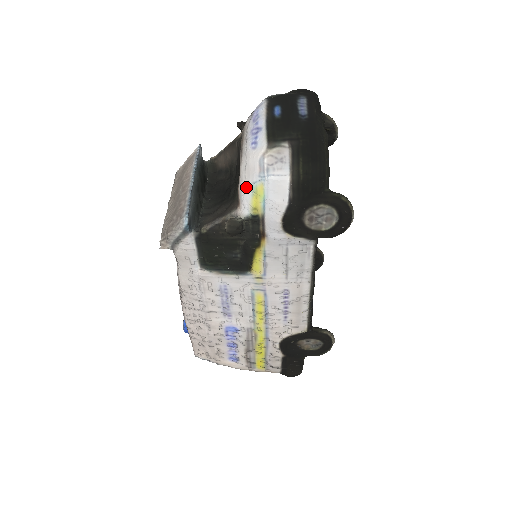
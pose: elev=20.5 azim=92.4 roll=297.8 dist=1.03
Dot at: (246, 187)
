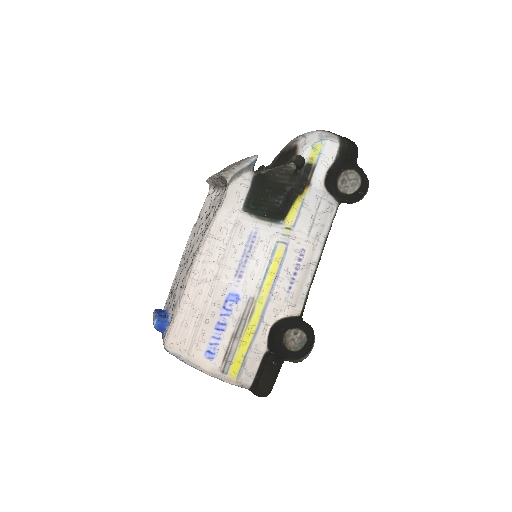
Dot at: (307, 146)
